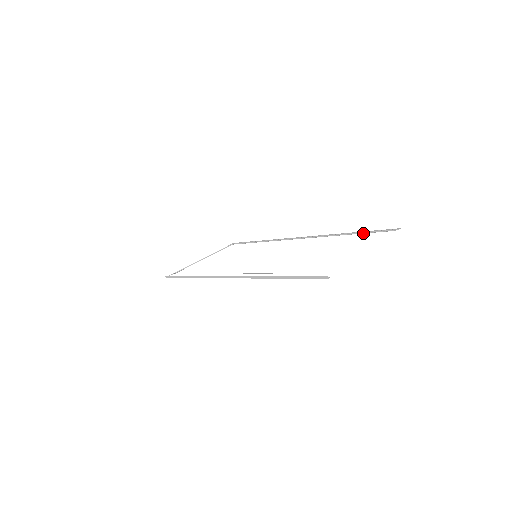
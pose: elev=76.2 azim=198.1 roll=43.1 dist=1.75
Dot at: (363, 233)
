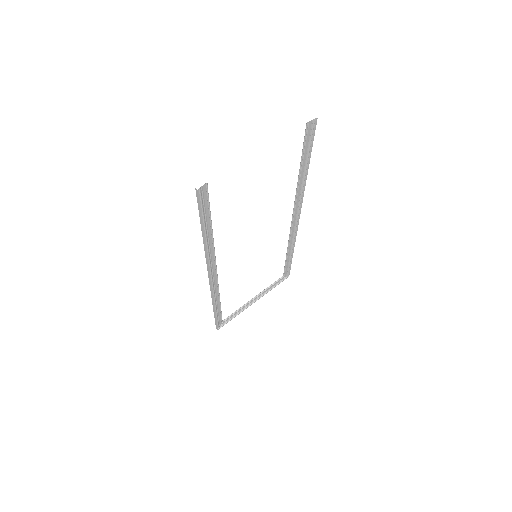
Dot at: (302, 156)
